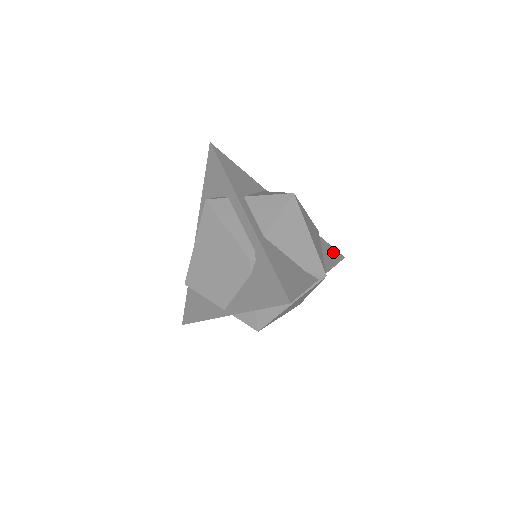
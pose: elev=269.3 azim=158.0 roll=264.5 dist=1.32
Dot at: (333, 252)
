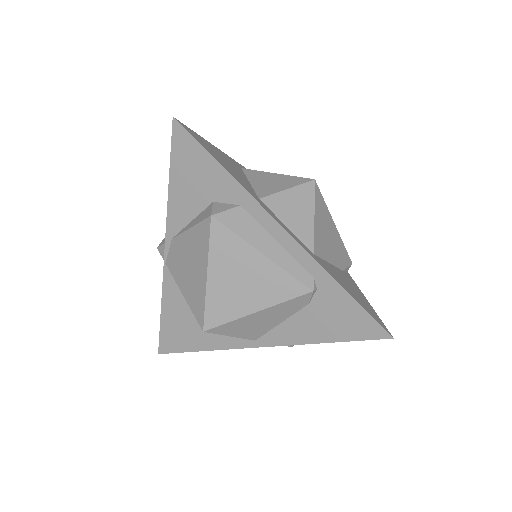
Dot at: occluded
